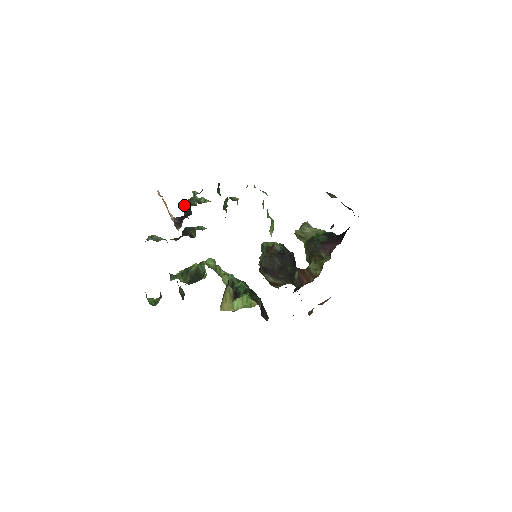
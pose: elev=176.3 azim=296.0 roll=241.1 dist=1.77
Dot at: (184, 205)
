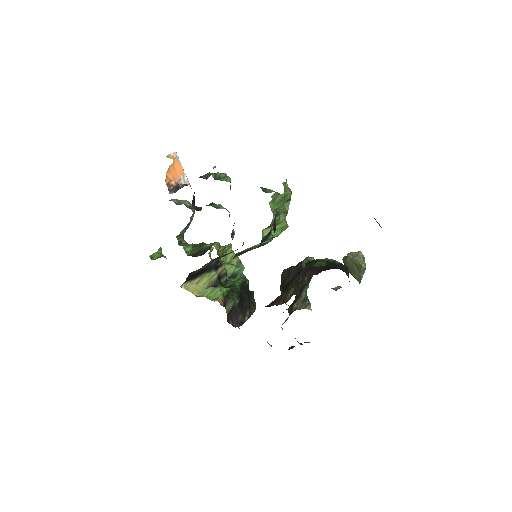
Dot at: occluded
